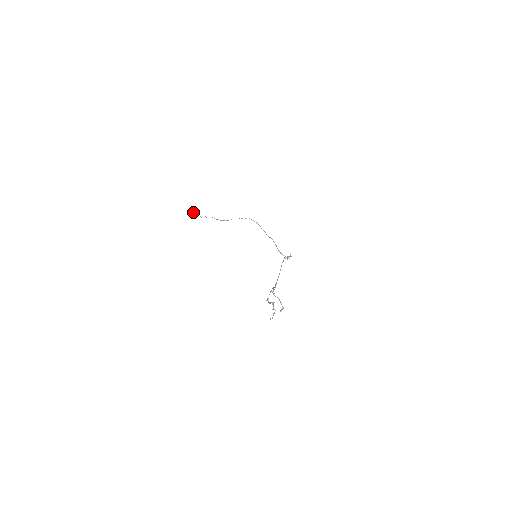
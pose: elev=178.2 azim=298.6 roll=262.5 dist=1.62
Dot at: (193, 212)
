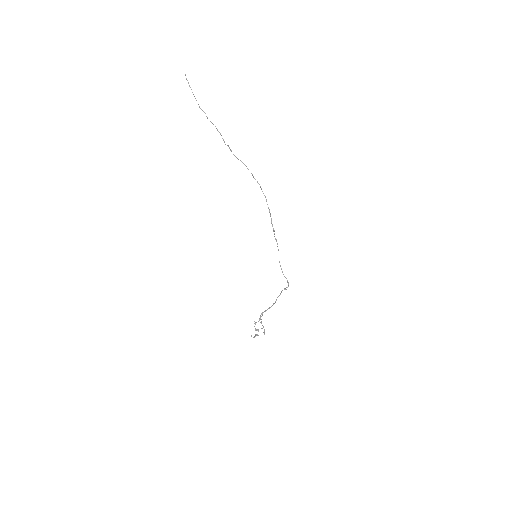
Dot at: occluded
